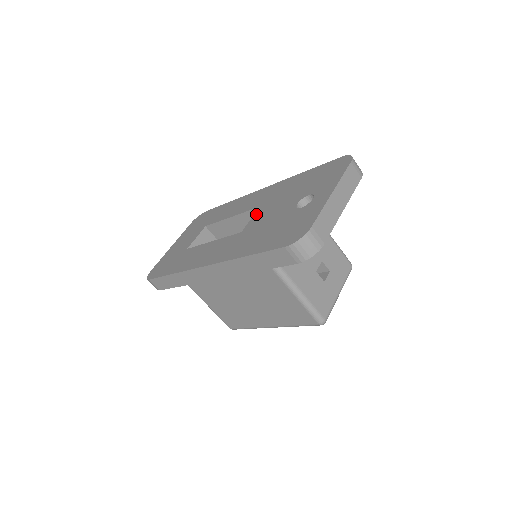
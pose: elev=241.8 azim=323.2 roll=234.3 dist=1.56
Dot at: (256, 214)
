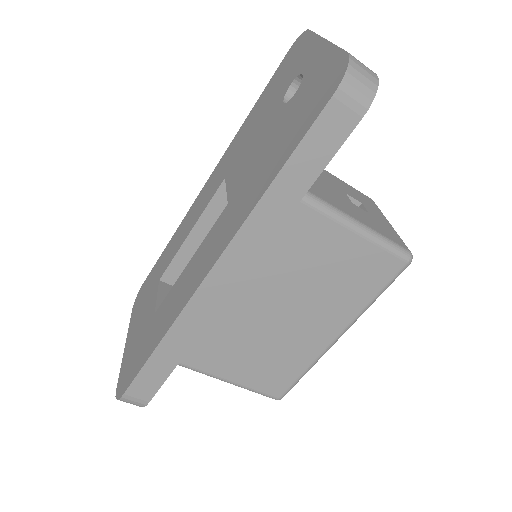
Dot at: (228, 181)
